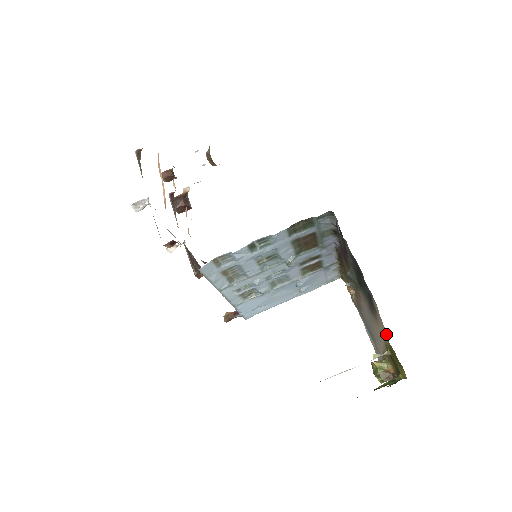
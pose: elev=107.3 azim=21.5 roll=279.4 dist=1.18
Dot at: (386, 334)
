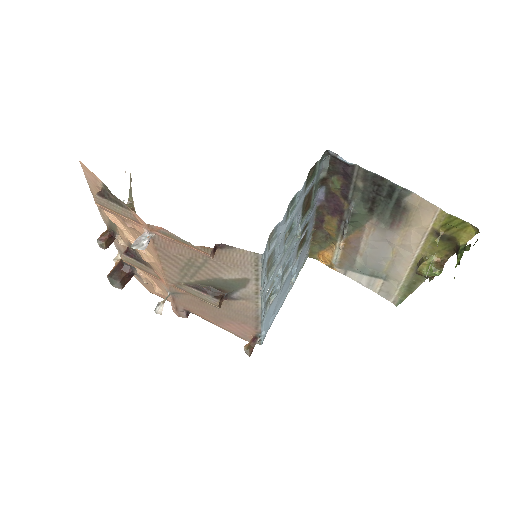
Dot at: (440, 210)
